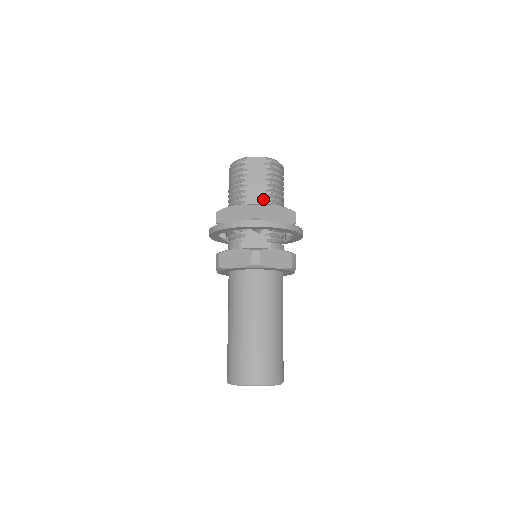
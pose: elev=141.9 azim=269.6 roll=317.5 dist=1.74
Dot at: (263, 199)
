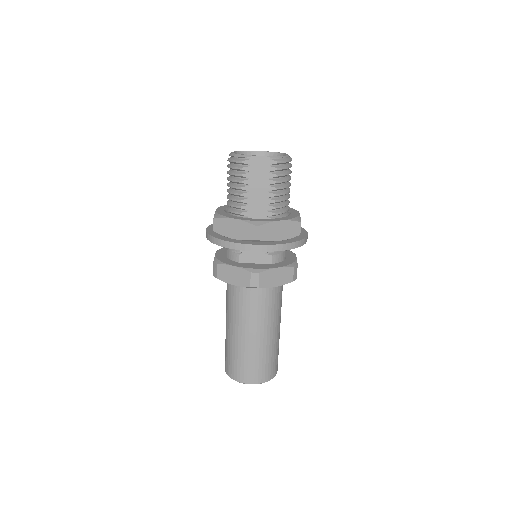
Dot at: (266, 208)
